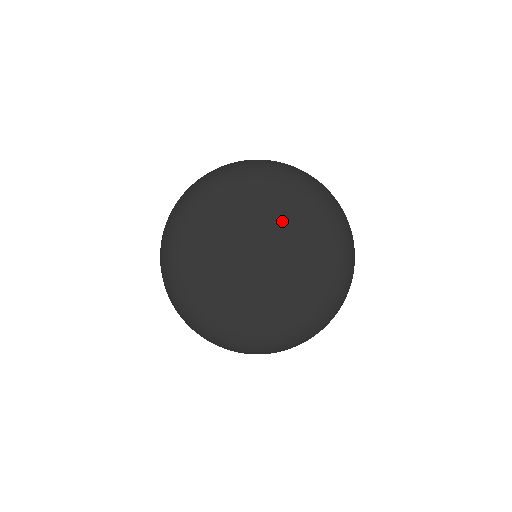
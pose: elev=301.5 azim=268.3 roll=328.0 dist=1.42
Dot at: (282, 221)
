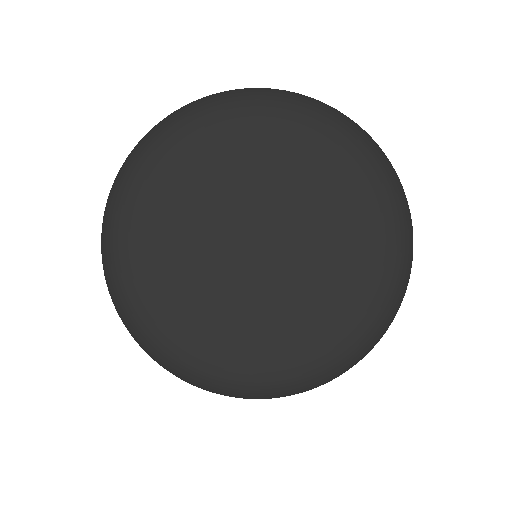
Dot at: (298, 178)
